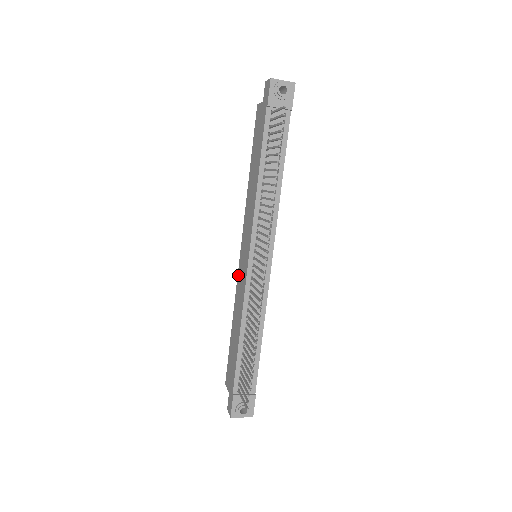
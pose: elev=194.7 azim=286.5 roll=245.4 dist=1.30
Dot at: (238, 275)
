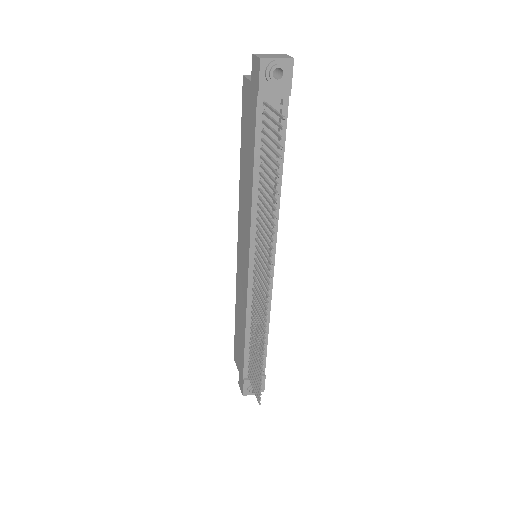
Dot at: (237, 269)
